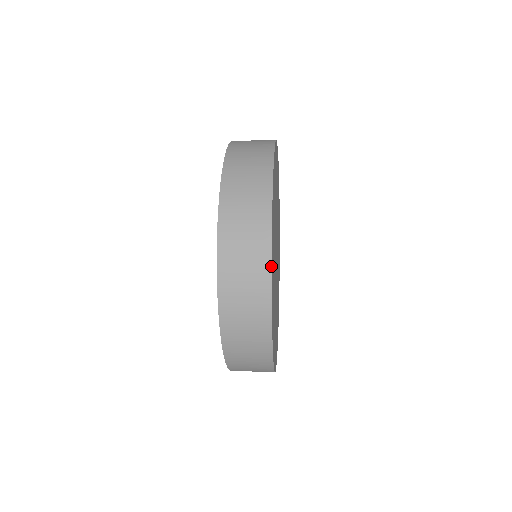
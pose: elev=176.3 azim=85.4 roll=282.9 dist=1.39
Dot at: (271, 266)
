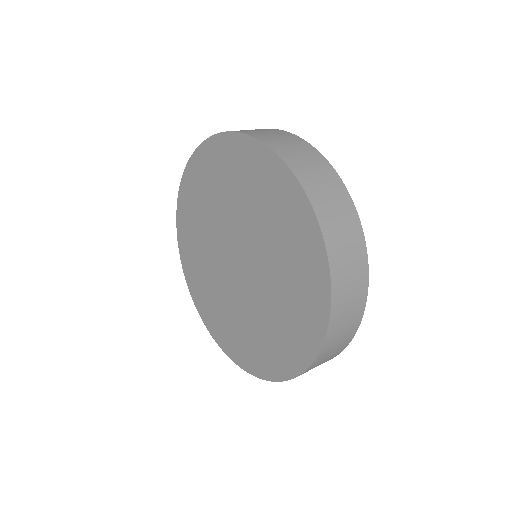
Dot at: occluded
